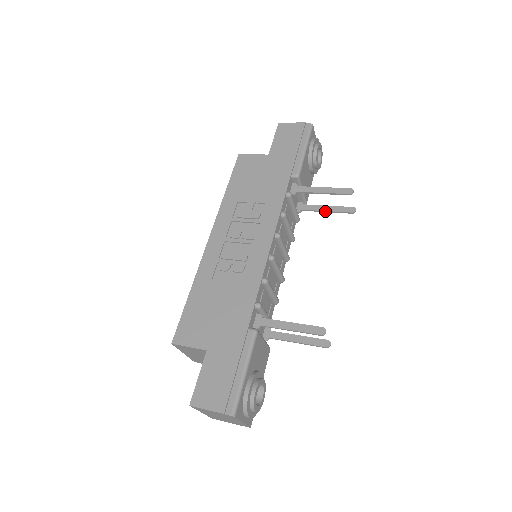
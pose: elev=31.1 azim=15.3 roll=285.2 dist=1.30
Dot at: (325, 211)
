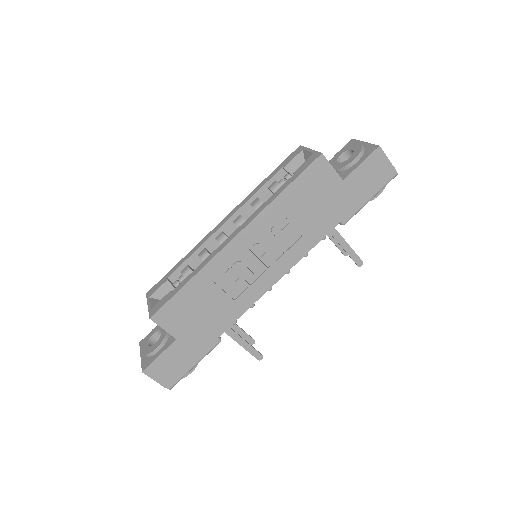
Dot at: (330, 239)
